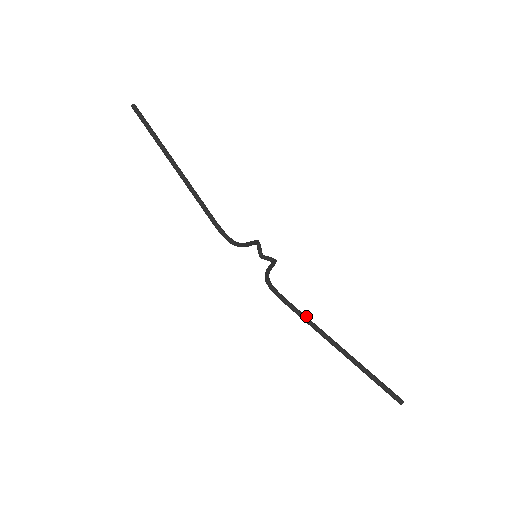
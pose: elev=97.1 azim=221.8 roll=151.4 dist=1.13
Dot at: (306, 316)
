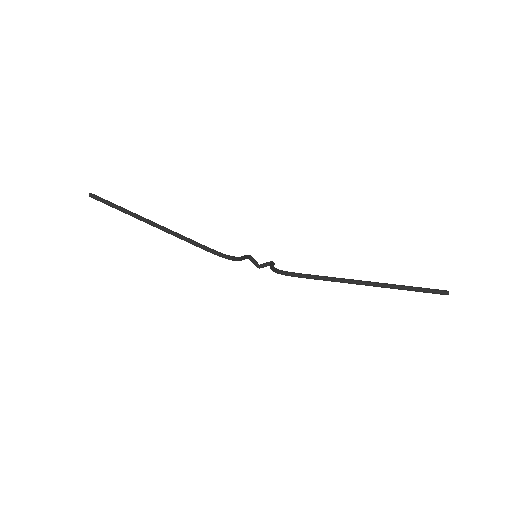
Dot at: (326, 276)
